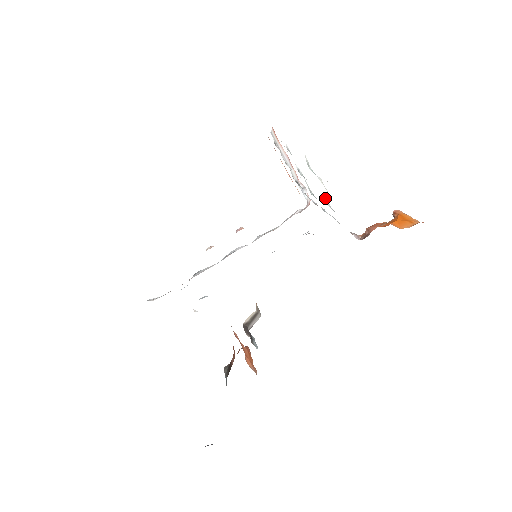
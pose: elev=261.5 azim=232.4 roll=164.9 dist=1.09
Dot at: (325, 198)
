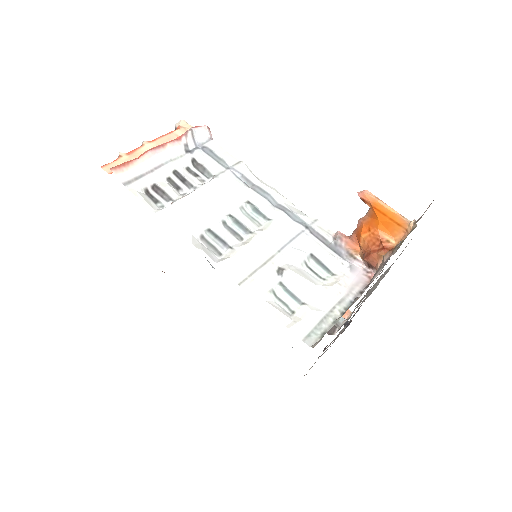
Dot at: (302, 266)
